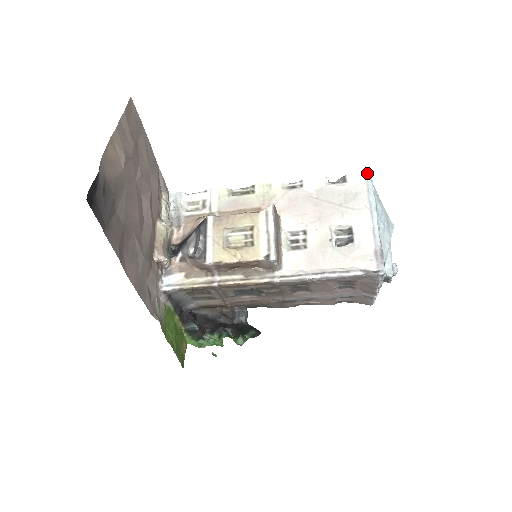
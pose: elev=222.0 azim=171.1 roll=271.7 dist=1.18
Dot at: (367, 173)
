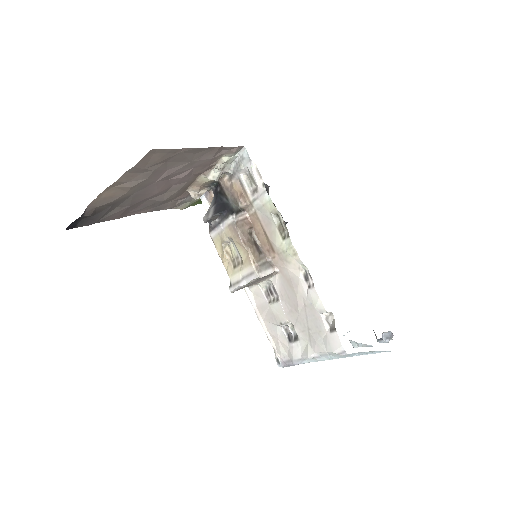
Dot at: (345, 353)
